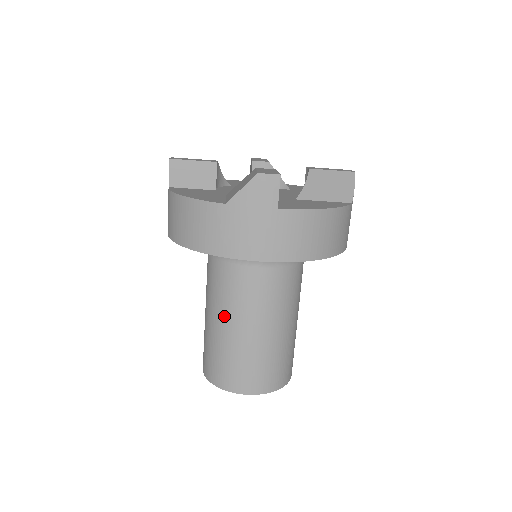
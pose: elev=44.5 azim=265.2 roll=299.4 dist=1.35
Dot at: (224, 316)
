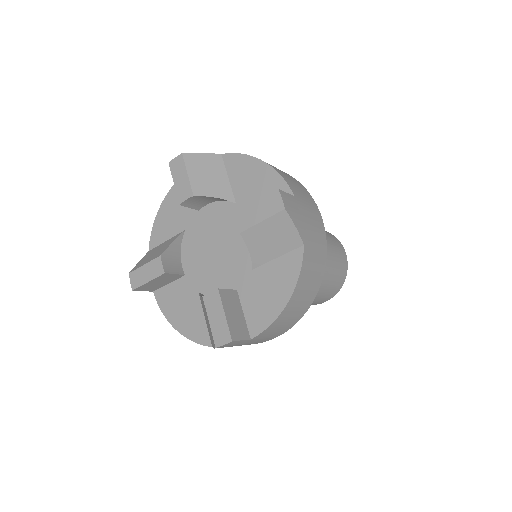
Dot at: occluded
